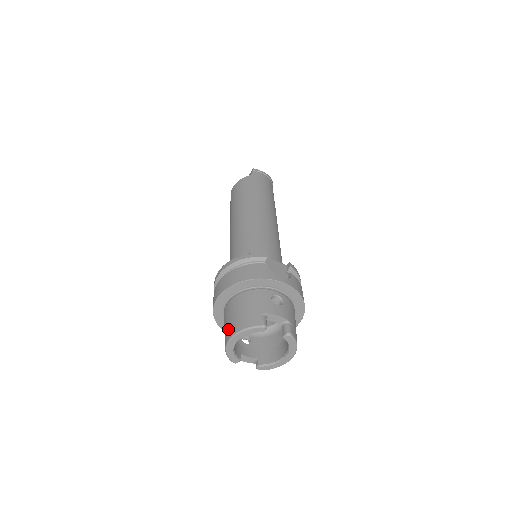
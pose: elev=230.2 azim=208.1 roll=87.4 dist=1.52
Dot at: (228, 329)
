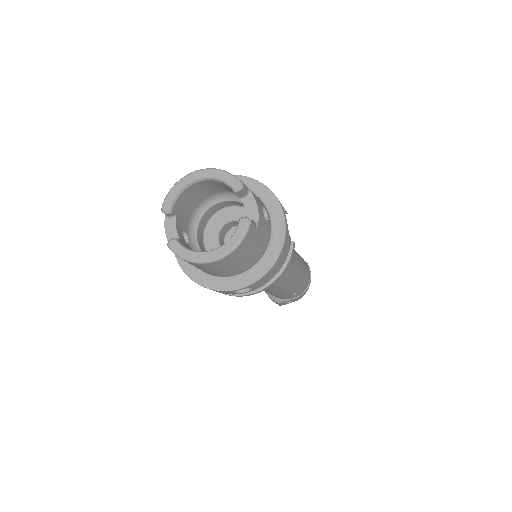
Dot at: occluded
